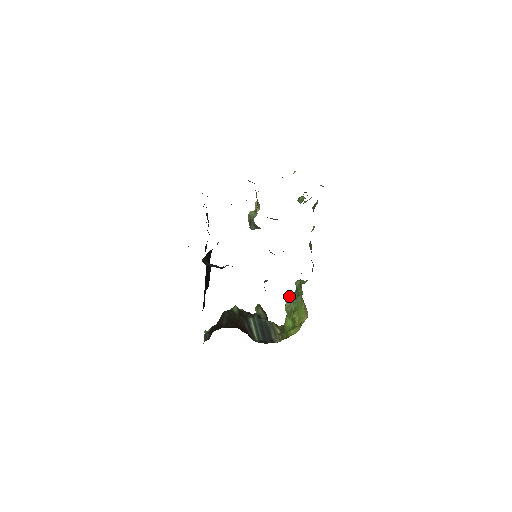
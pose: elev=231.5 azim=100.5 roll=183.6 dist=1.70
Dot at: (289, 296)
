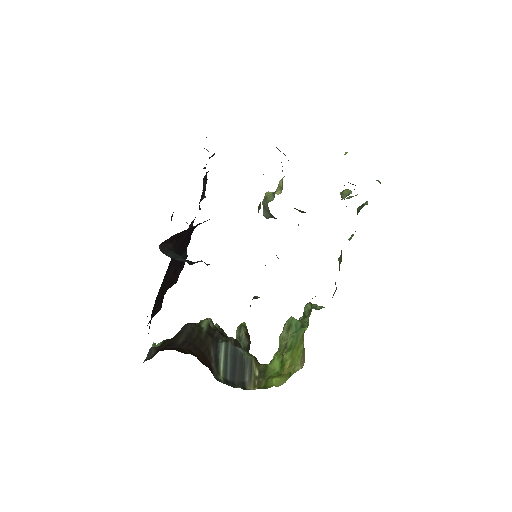
Dot at: (289, 323)
